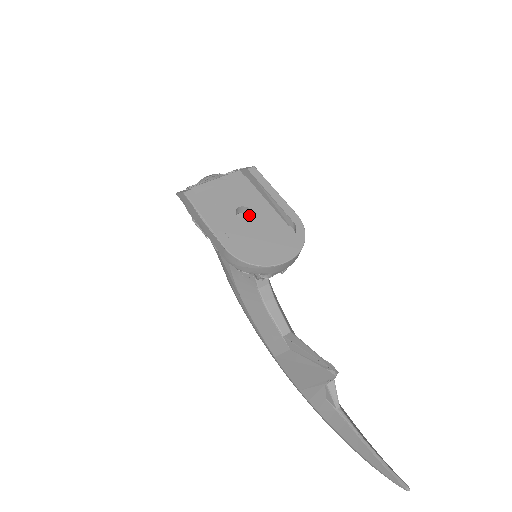
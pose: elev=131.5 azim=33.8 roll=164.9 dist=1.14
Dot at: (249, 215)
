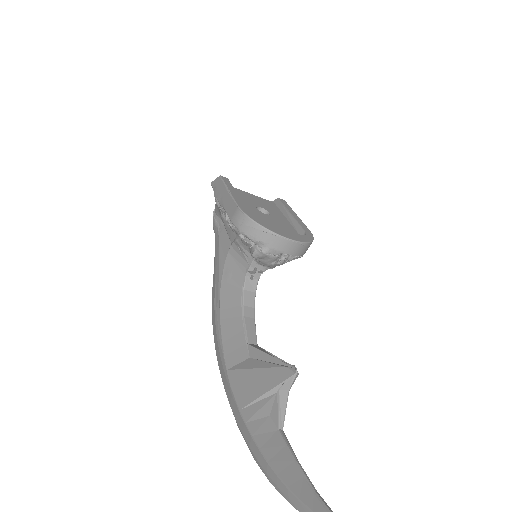
Dot at: occluded
